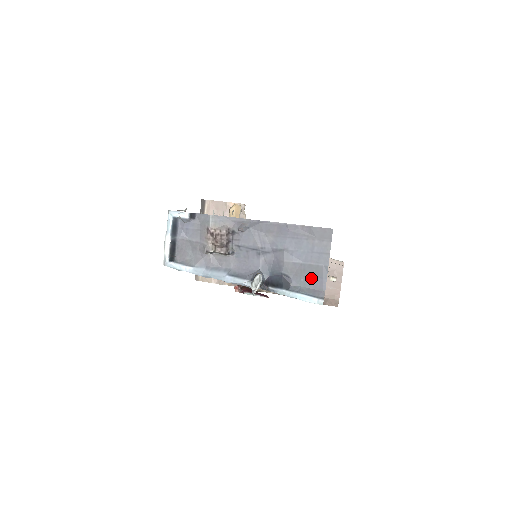
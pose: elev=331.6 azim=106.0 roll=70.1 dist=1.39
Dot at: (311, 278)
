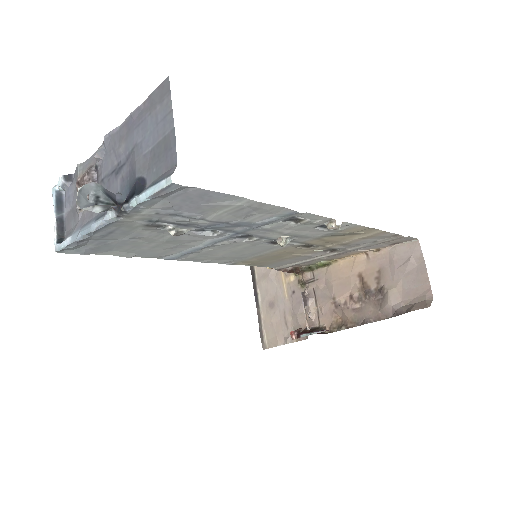
Dot at: (161, 159)
